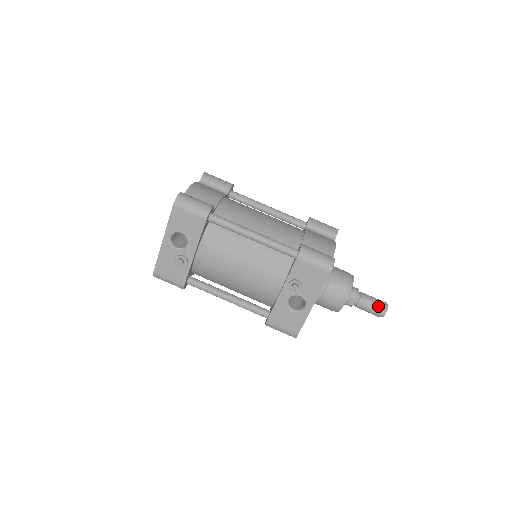
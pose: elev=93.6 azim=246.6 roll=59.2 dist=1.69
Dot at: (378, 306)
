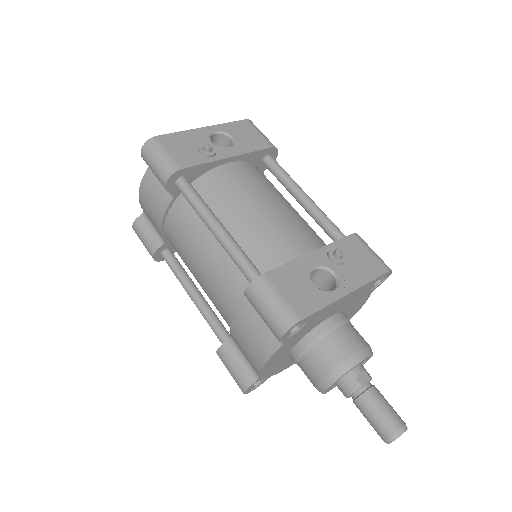
Dot at: (396, 412)
